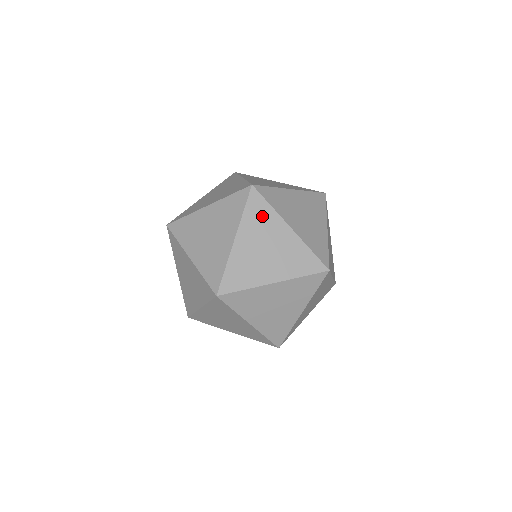
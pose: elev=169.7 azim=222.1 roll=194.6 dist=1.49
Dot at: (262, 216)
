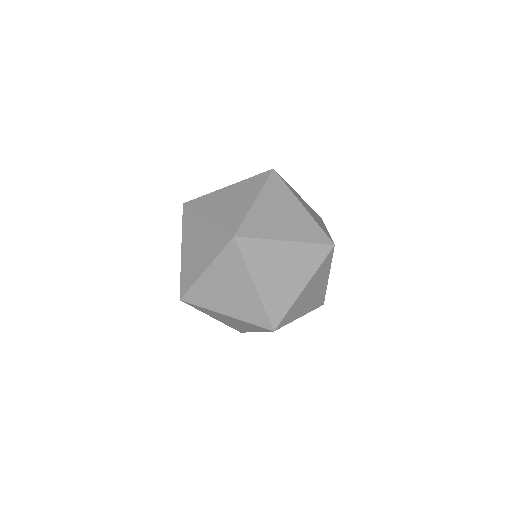
Dot at: (191, 222)
